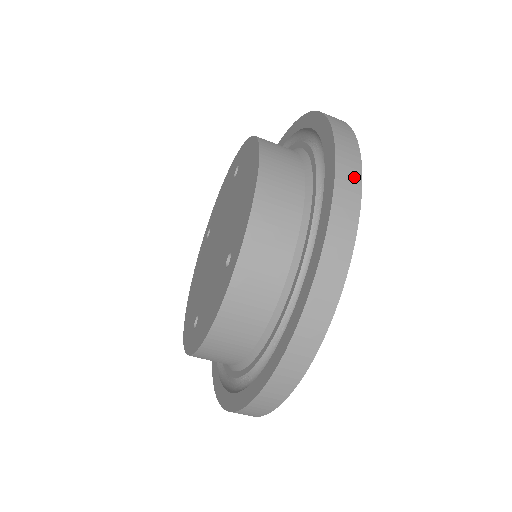
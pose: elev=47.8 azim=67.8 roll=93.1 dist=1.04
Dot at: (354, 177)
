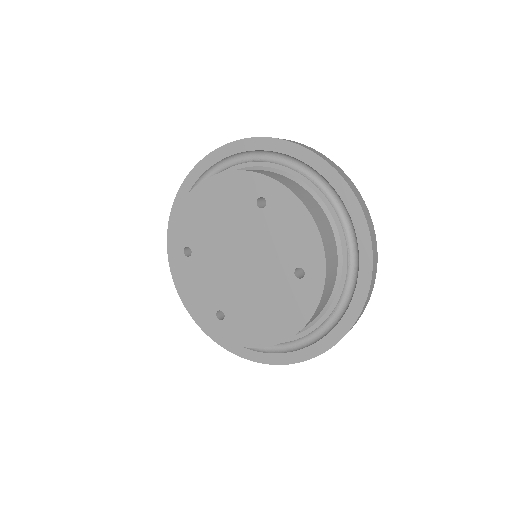
Dot at: occluded
